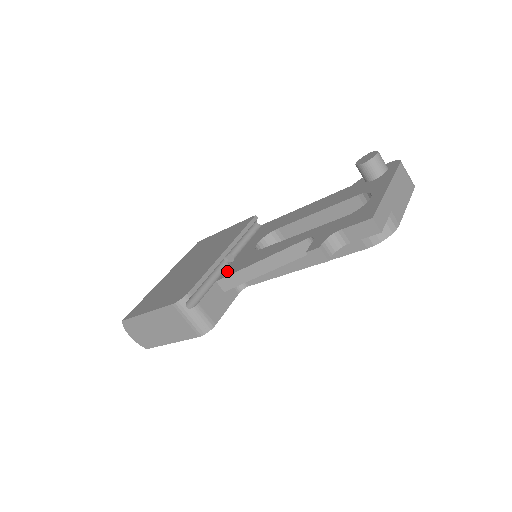
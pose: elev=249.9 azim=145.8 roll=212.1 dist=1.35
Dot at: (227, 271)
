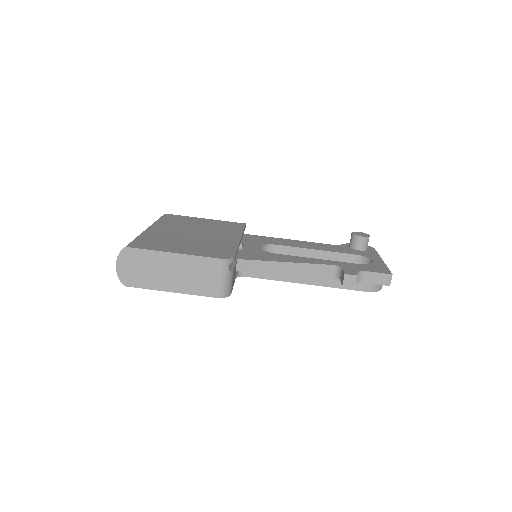
Dot at: (245, 256)
